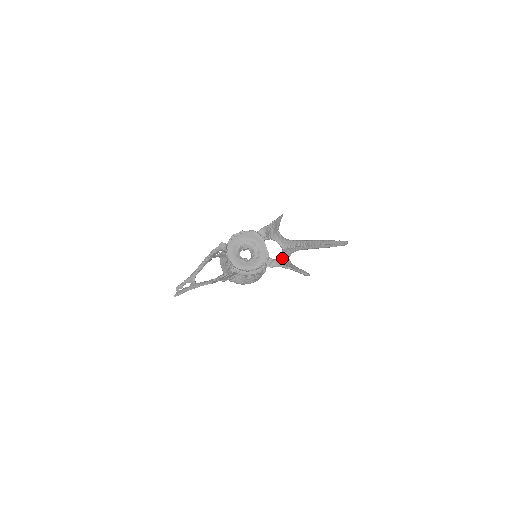
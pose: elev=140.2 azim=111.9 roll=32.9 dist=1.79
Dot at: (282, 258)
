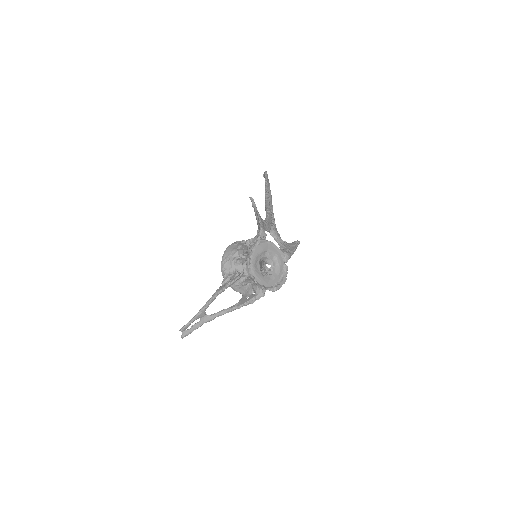
Dot at: (280, 244)
